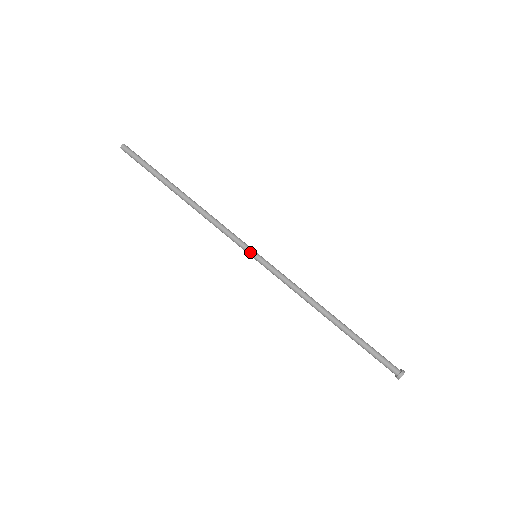
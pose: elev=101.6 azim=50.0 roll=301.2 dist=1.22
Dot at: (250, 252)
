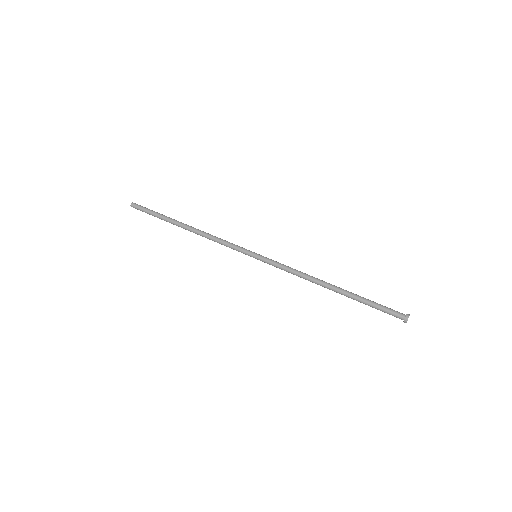
Dot at: occluded
